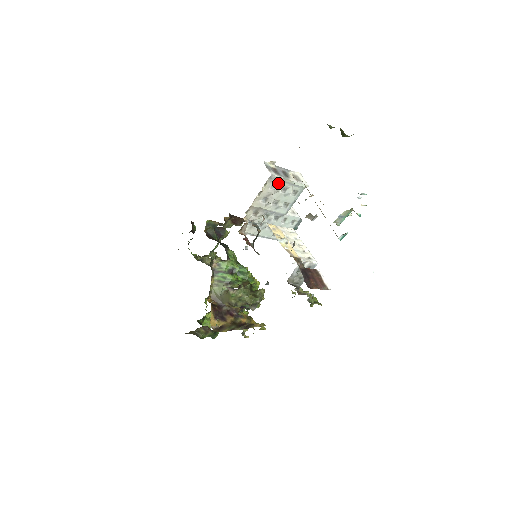
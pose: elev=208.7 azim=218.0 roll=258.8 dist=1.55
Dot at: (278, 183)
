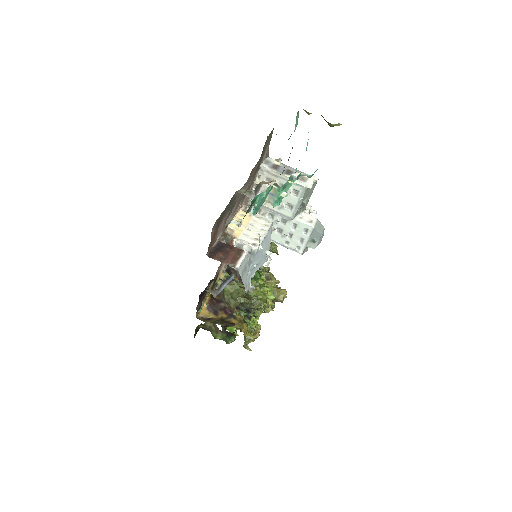
Dot at: (272, 177)
